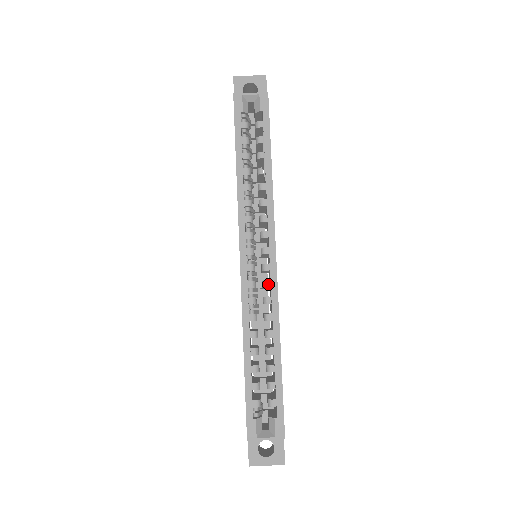
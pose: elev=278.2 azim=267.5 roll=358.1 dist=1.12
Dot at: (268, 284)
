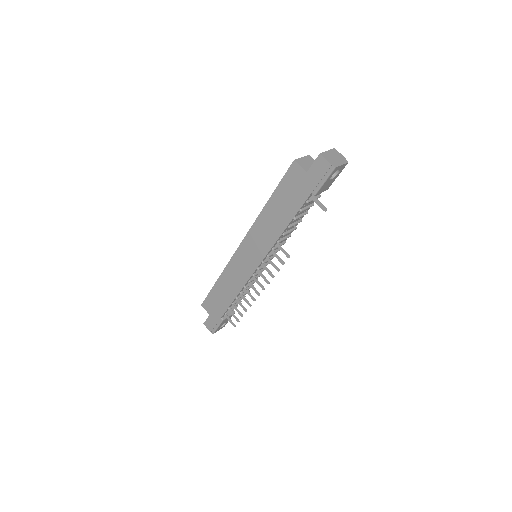
Dot at: occluded
